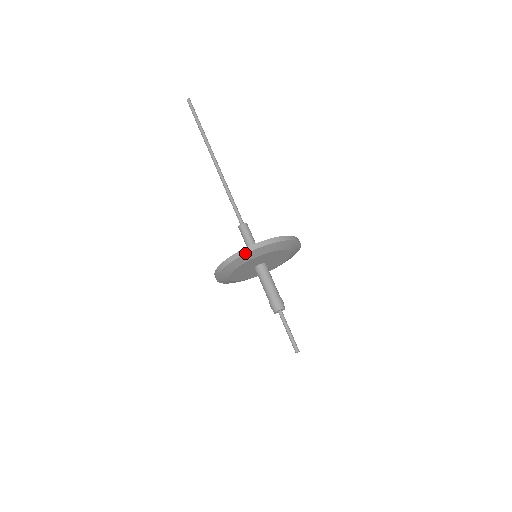
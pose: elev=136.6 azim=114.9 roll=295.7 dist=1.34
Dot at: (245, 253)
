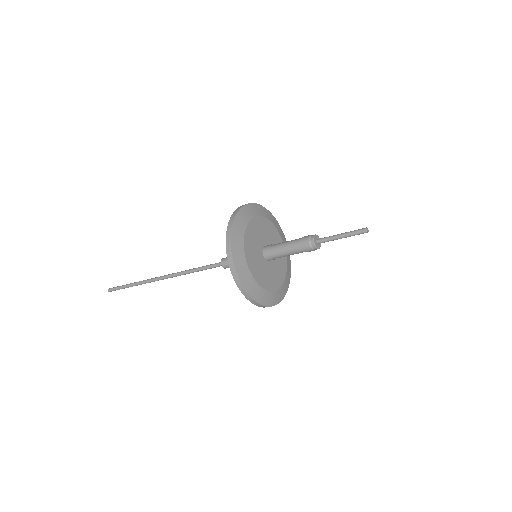
Dot at: (245, 204)
